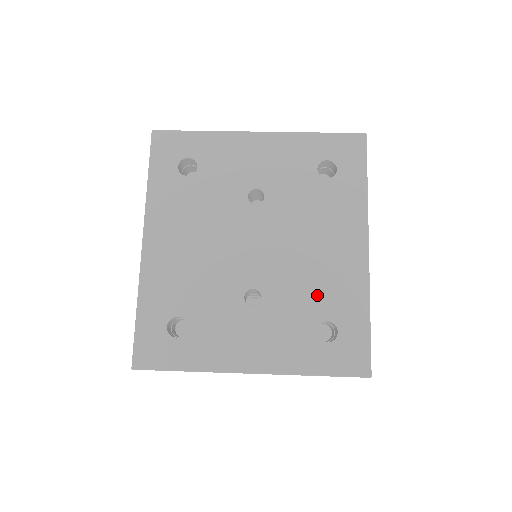
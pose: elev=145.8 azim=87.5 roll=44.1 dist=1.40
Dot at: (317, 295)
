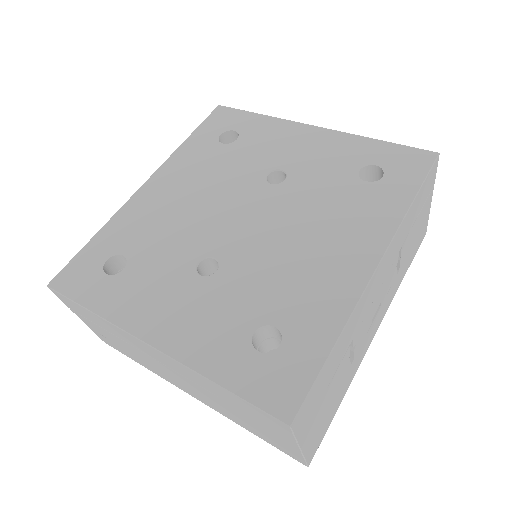
Dot at: (281, 292)
